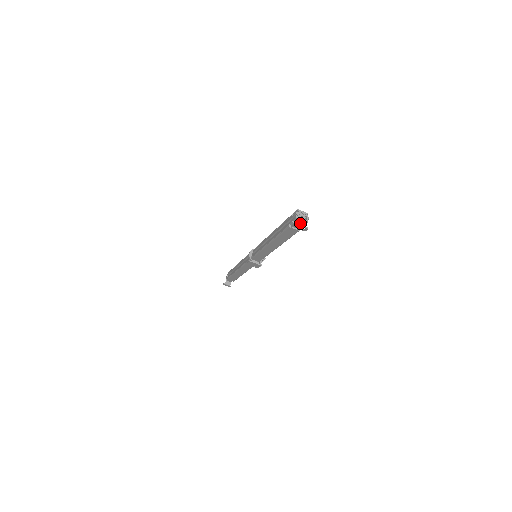
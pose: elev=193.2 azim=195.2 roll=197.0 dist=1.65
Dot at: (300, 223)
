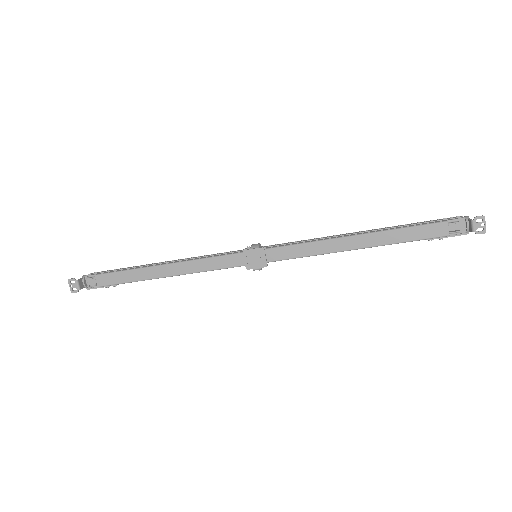
Dot at: (471, 224)
